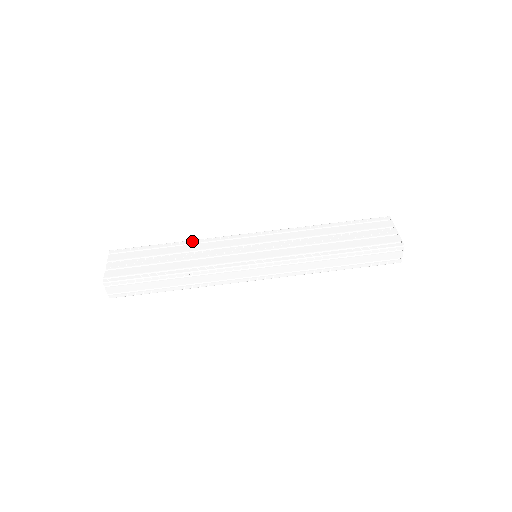
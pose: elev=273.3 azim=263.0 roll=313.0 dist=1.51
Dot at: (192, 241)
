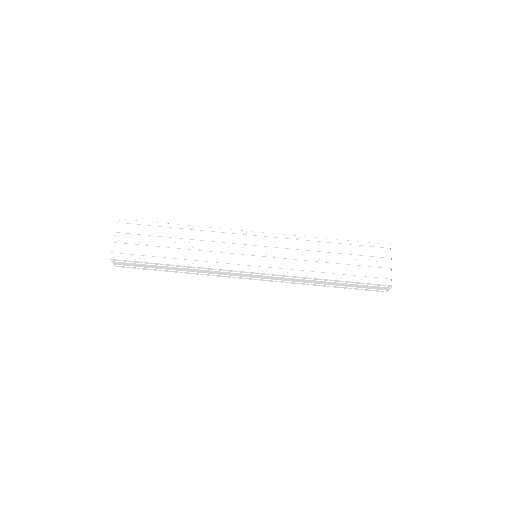
Dot at: (199, 228)
